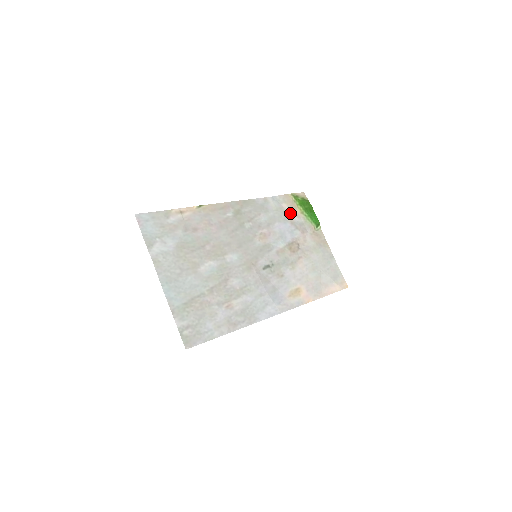
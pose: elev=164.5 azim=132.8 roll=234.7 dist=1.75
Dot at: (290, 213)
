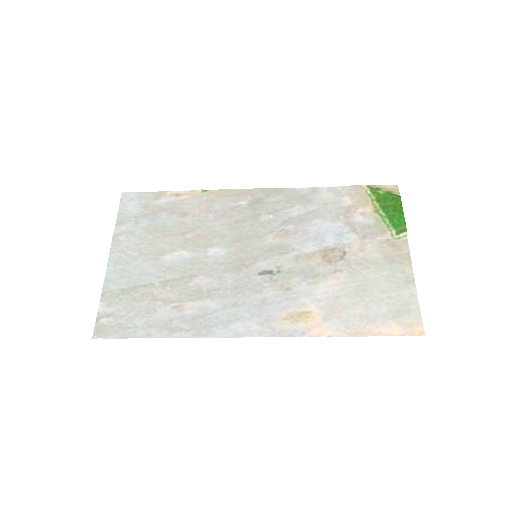
Dot at: (352, 210)
